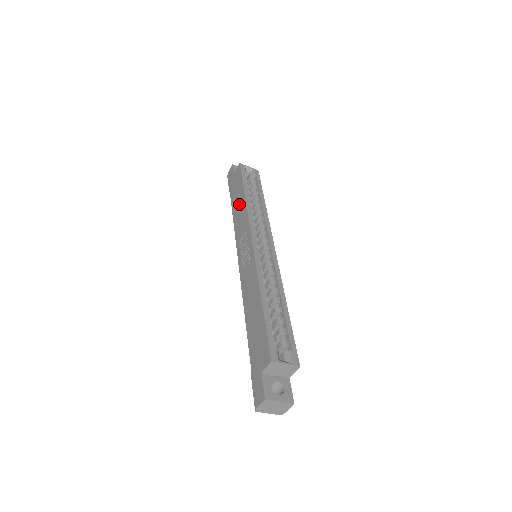
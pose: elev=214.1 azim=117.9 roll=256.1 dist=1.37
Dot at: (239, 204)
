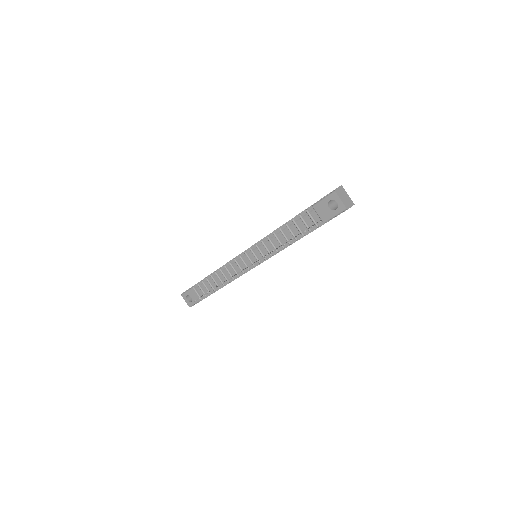
Dot at: occluded
